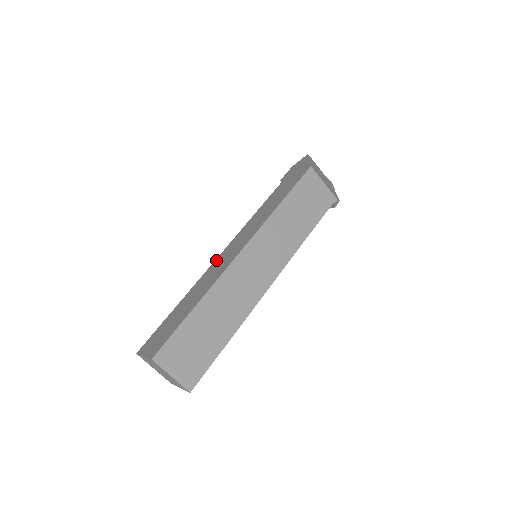
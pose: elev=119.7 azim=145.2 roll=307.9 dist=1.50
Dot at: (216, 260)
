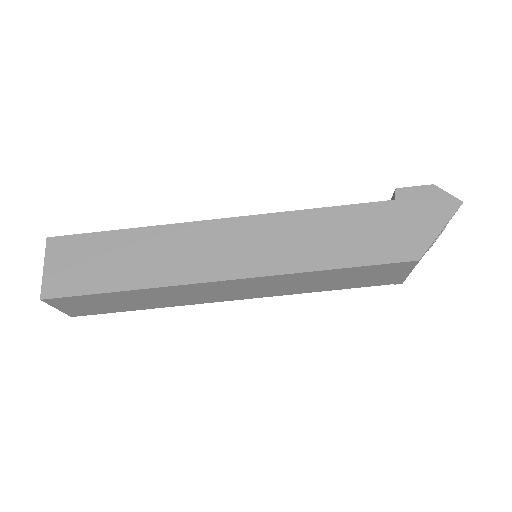
Dot at: (212, 224)
